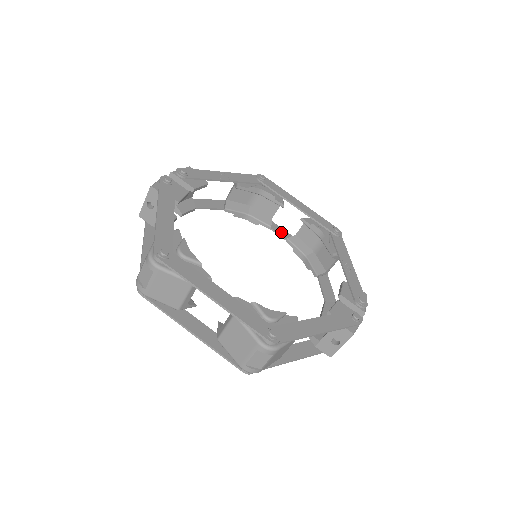
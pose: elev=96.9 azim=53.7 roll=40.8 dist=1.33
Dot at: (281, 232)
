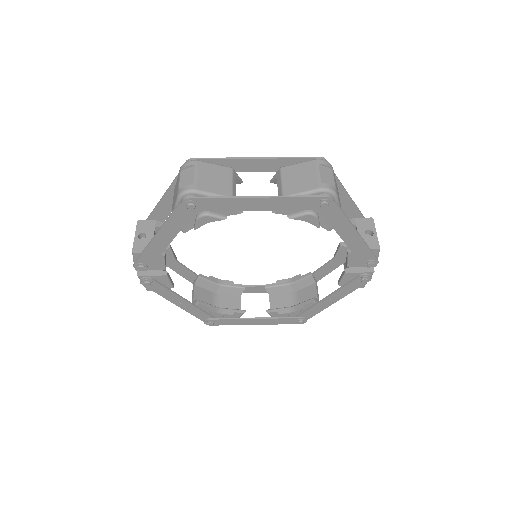
Dot at: (256, 320)
